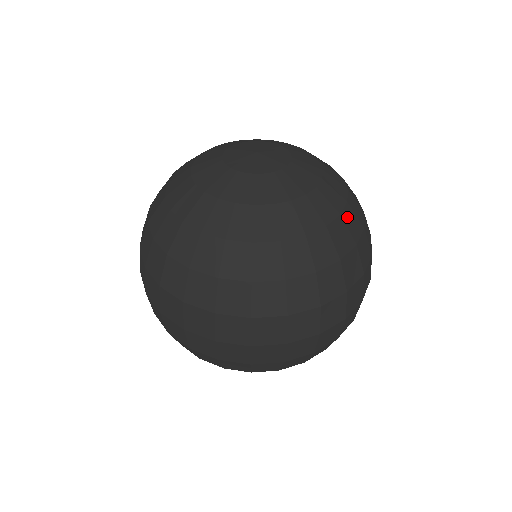
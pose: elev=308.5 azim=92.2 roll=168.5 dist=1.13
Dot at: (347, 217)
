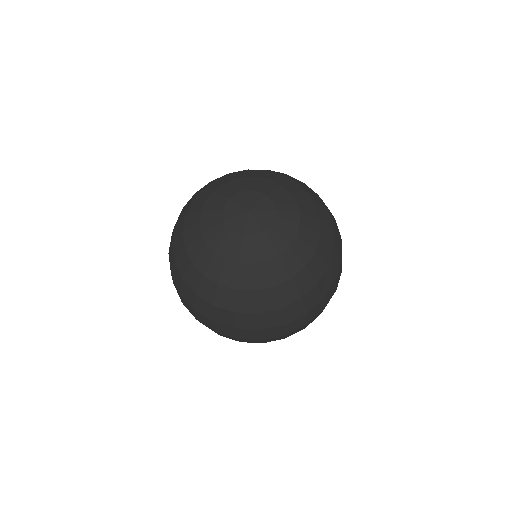
Dot at: (316, 201)
